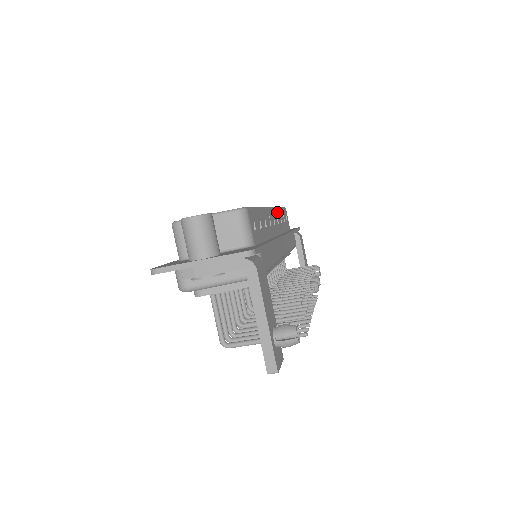
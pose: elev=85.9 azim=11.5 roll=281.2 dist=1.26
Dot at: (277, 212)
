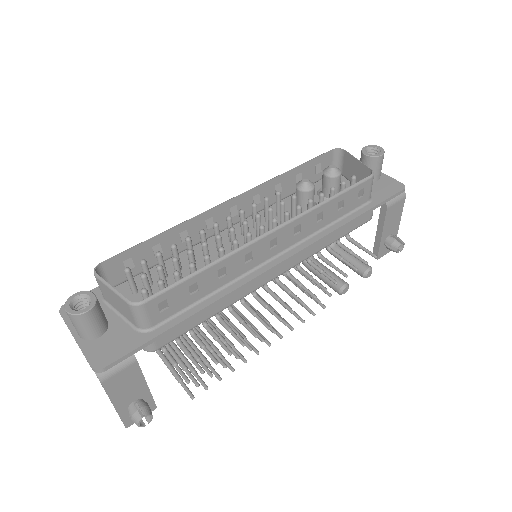
Dot at: (306, 217)
